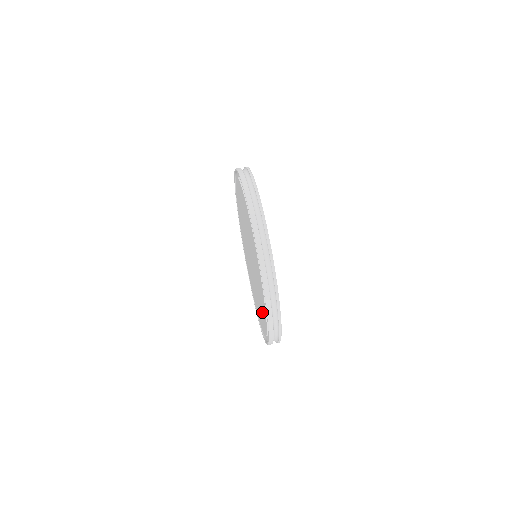
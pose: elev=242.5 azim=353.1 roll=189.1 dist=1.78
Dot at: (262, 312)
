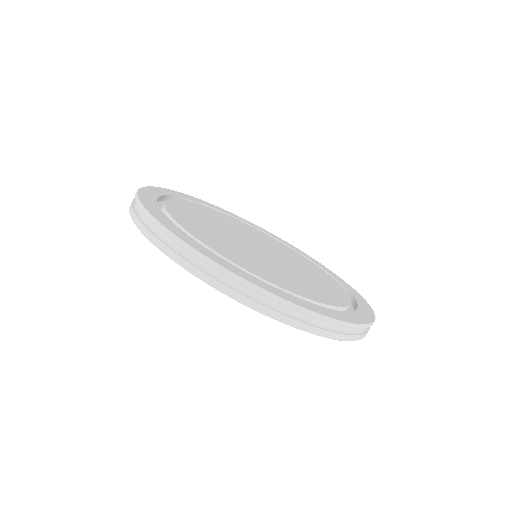
Dot at: occluded
